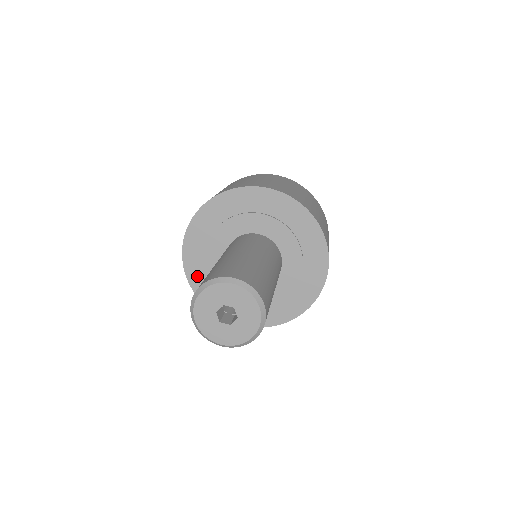
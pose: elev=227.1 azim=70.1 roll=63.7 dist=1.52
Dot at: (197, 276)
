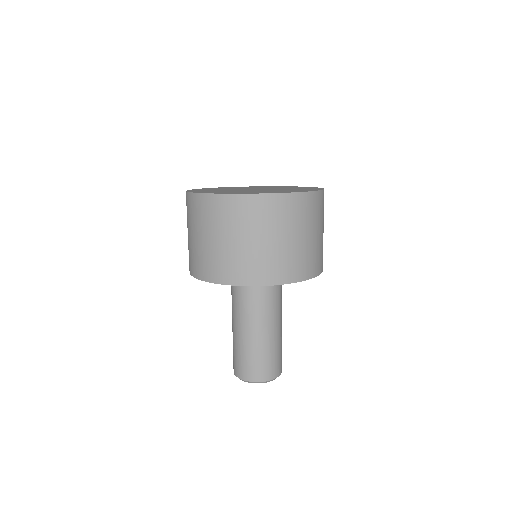
Dot at: occluded
